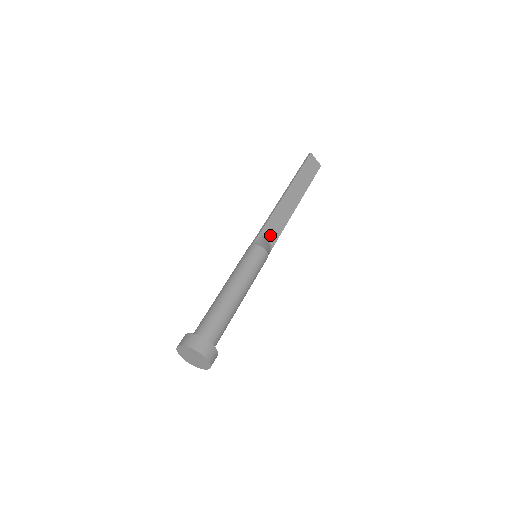
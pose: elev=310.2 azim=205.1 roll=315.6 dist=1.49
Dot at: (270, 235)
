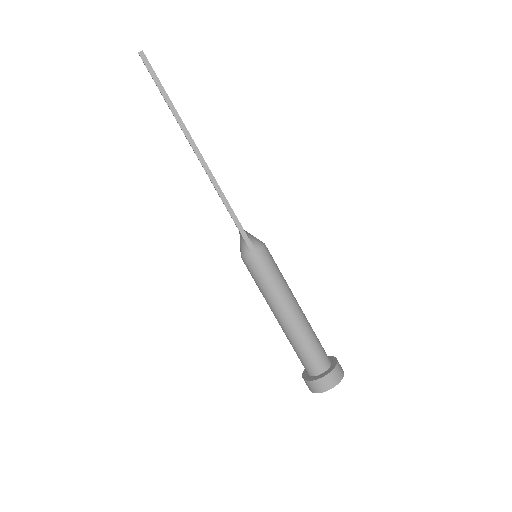
Dot at: occluded
